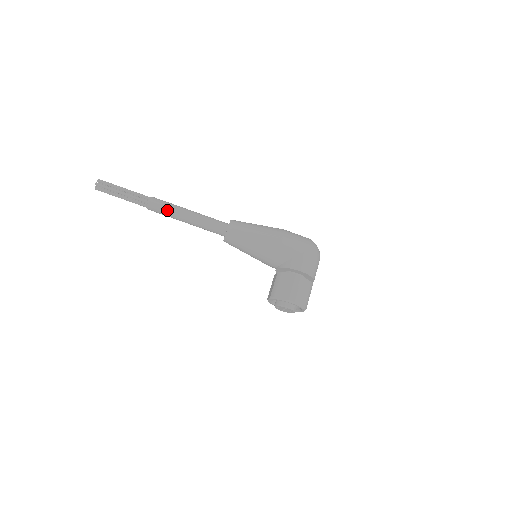
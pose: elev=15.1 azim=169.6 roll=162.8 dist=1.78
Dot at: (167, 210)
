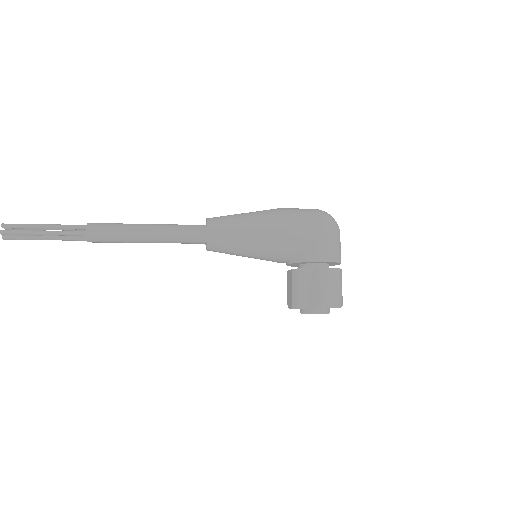
Dot at: (116, 236)
